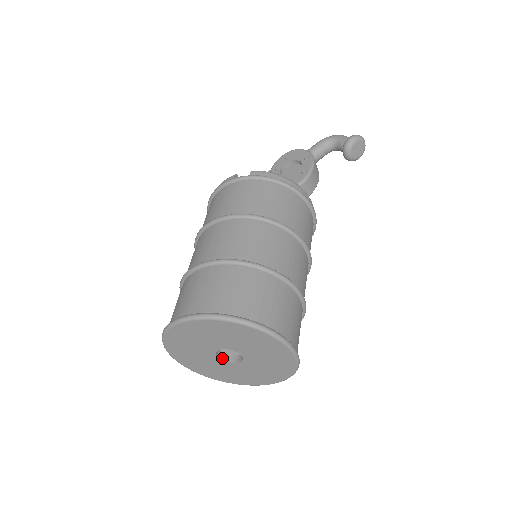
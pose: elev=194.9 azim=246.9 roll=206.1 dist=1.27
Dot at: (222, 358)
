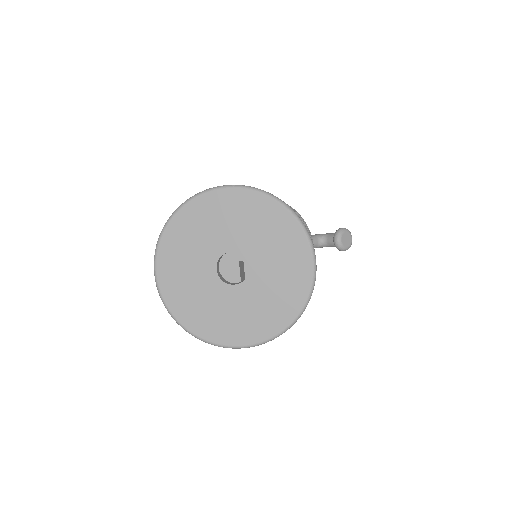
Dot at: (220, 277)
